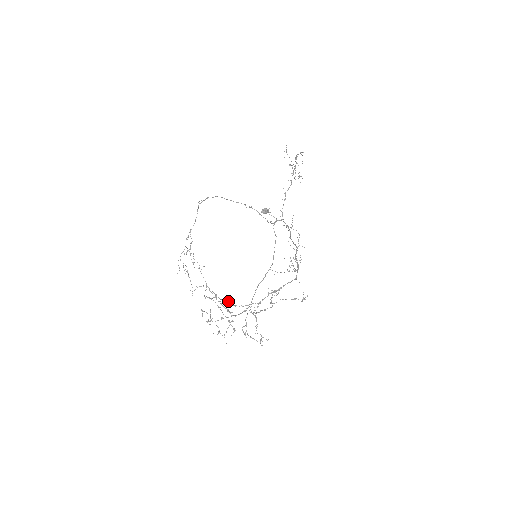
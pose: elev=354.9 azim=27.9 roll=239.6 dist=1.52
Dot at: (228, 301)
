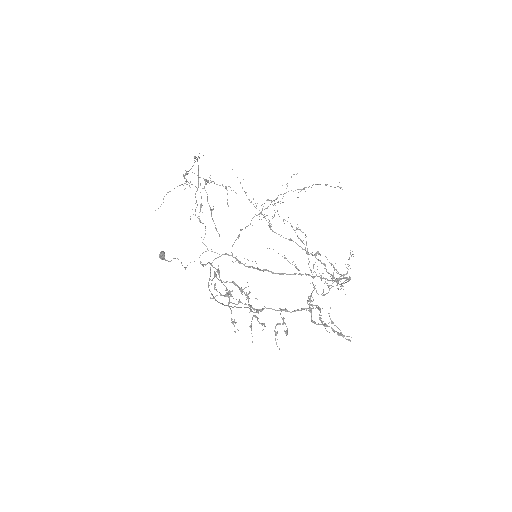
Dot at: (318, 252)
